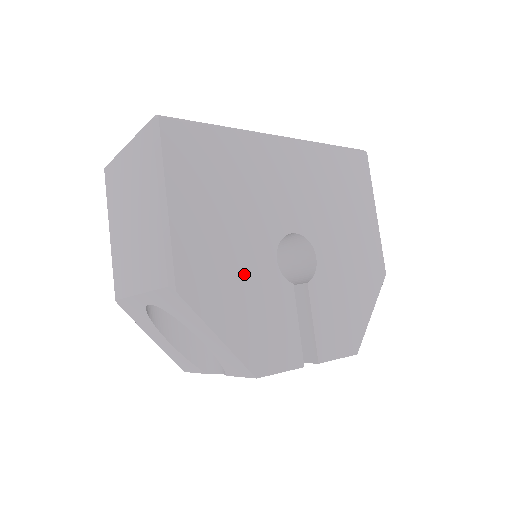
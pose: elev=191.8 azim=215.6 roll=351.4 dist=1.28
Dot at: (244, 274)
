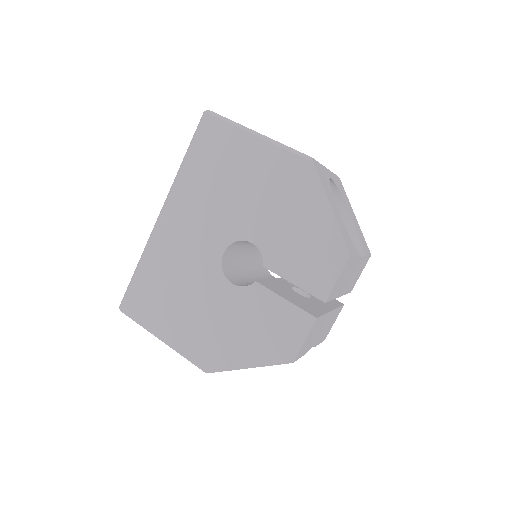
Dot at: (226, 319)
